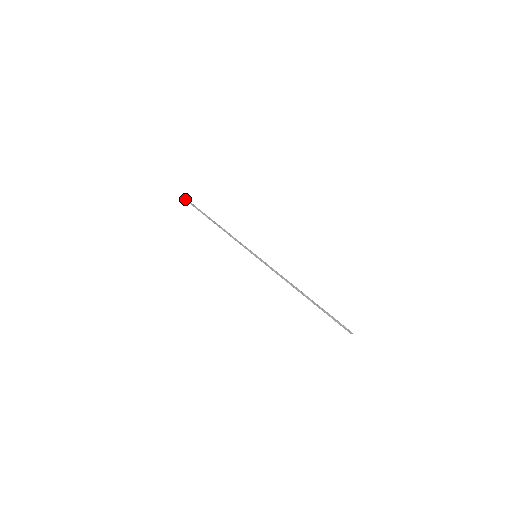
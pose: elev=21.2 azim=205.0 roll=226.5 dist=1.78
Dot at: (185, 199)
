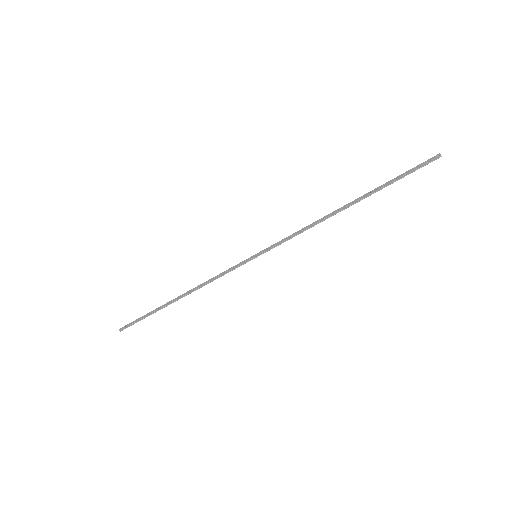
Dot at: (120, 329)
